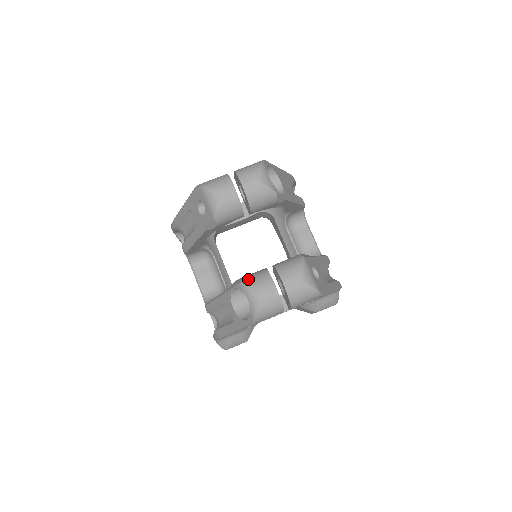
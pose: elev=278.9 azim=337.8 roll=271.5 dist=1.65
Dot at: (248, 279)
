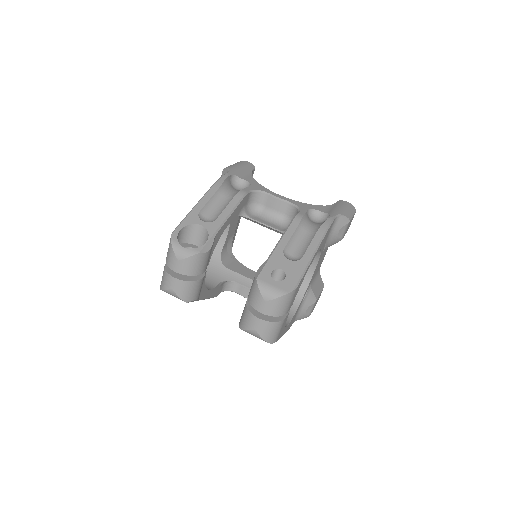
Dot at: (241, 323)
